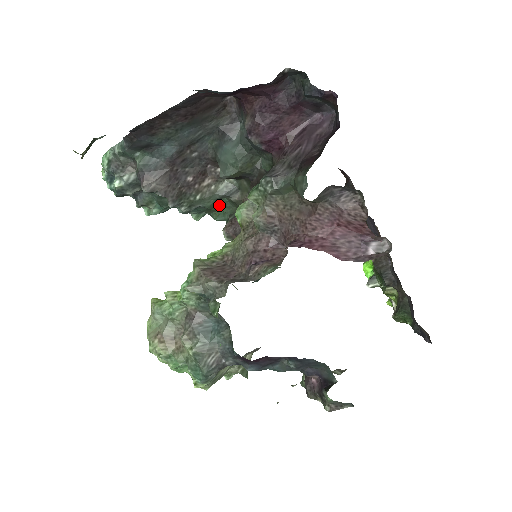
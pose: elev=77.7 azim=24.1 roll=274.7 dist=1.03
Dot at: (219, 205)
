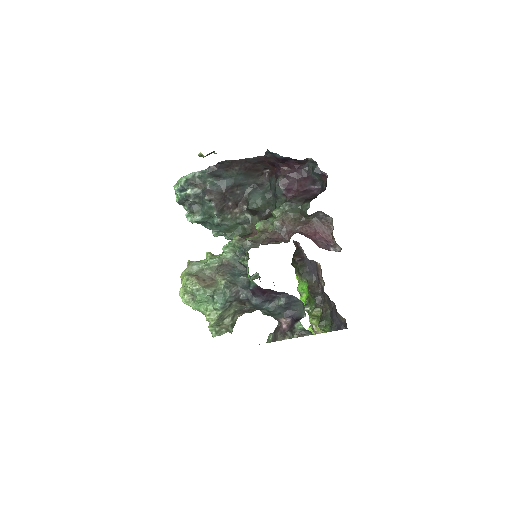
Dot at: (235, 229)
